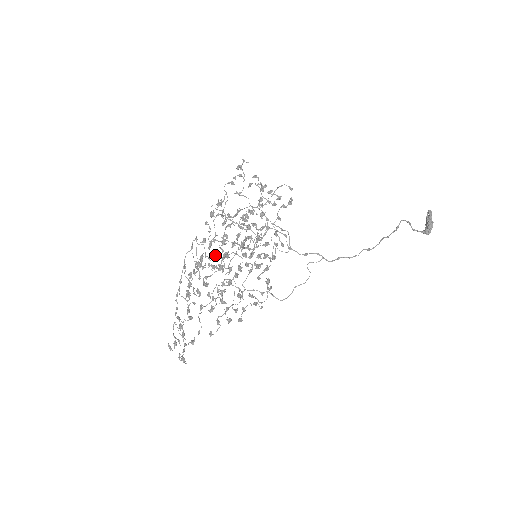
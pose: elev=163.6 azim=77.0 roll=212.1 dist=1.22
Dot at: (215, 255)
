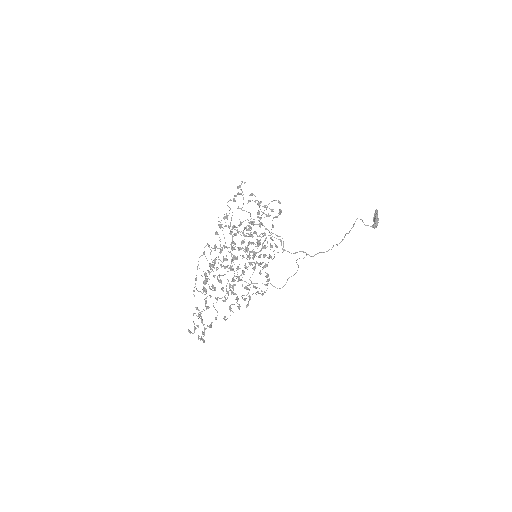
Dot at: (226, 258)
